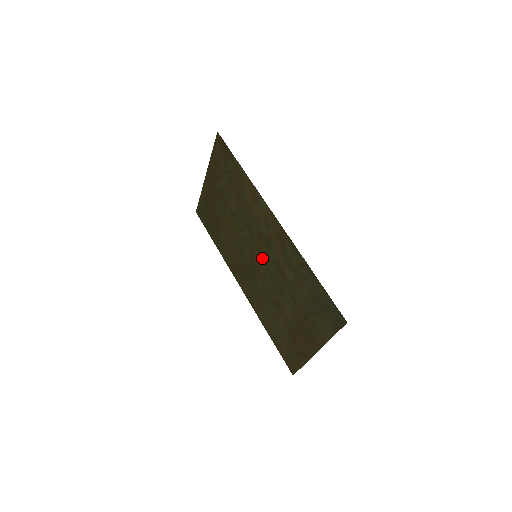
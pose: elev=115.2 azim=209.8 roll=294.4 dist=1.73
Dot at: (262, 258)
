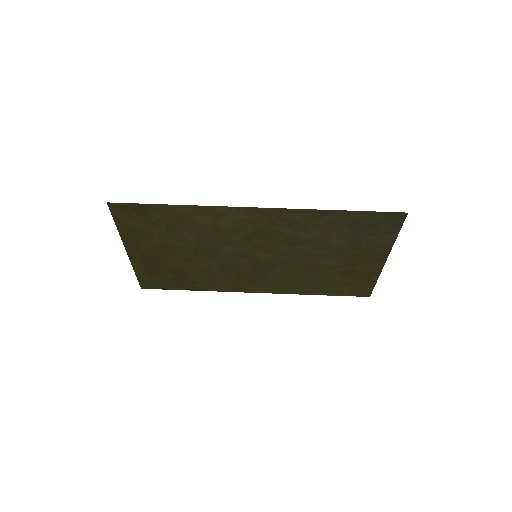
Dot at: (265, 251)
